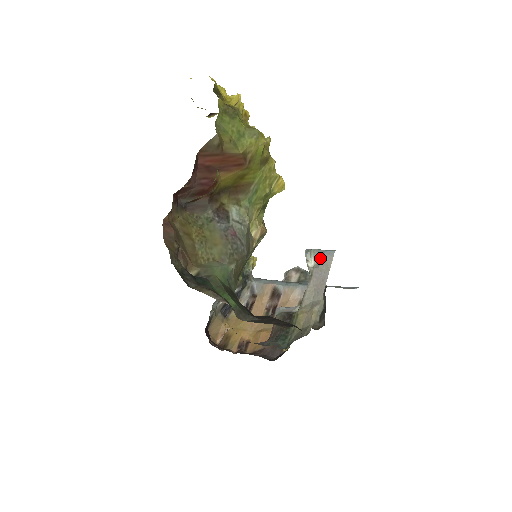
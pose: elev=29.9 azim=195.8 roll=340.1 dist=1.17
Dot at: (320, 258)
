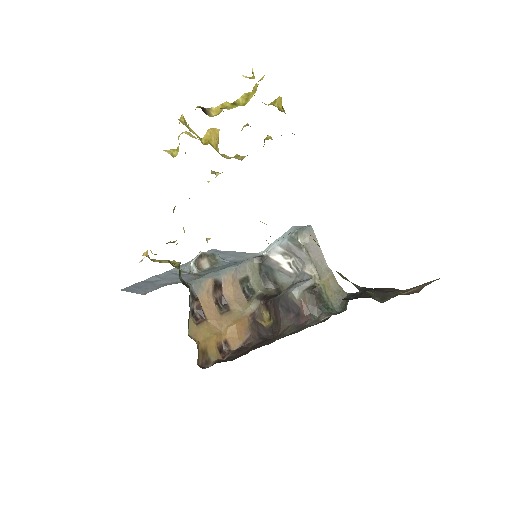
Dot at: (306, 235)
